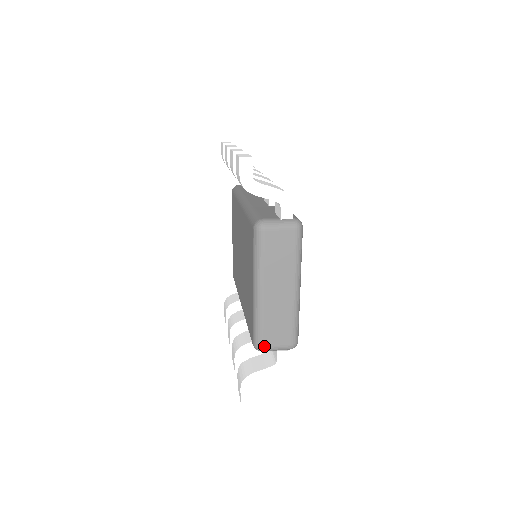
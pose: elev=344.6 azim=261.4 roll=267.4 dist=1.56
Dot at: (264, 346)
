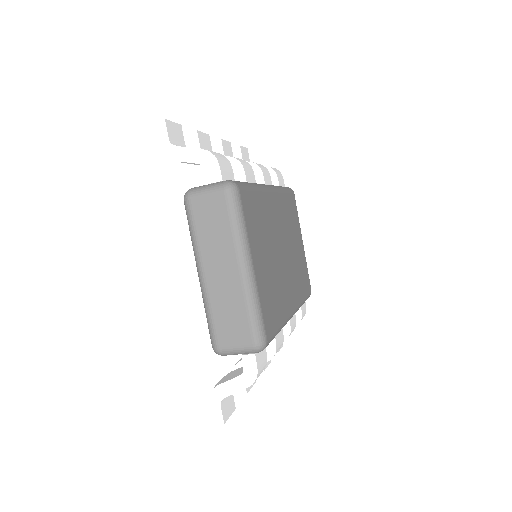
Dot at: (220, 347)
